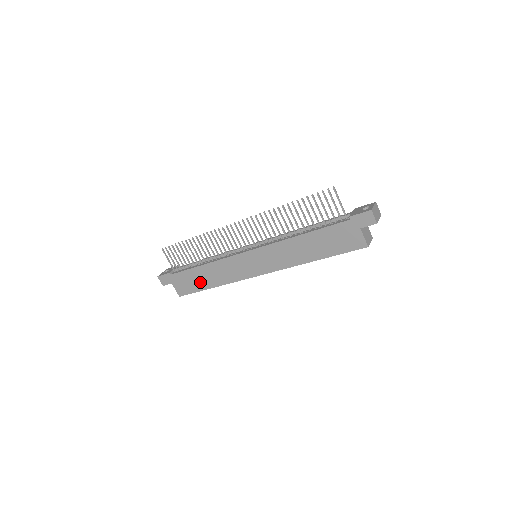
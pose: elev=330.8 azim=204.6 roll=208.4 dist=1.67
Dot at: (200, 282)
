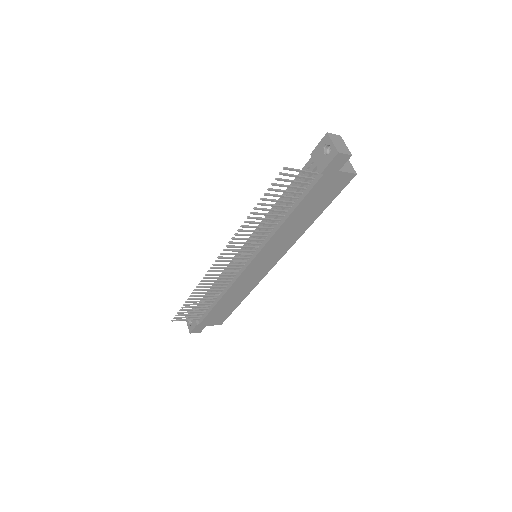
Dot at: (229, 307)
